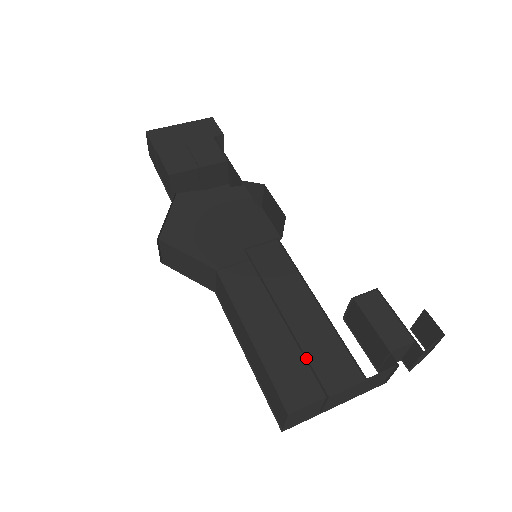
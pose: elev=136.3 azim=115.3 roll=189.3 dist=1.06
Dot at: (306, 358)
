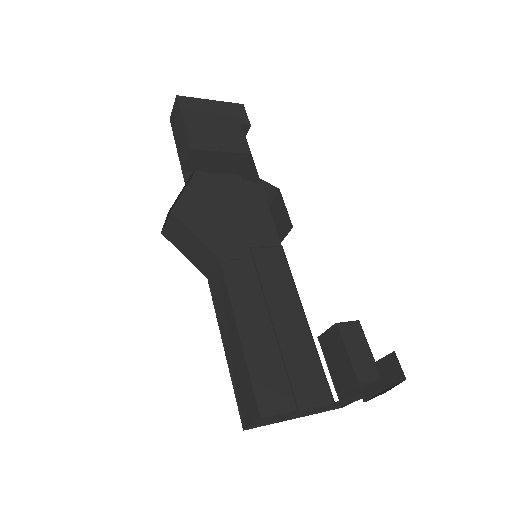
Dot at: (286, 369)
